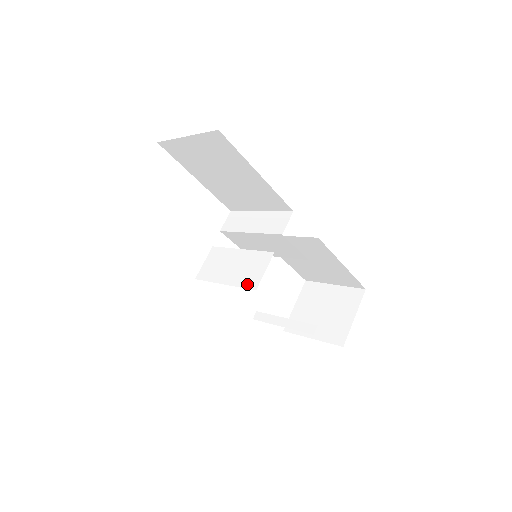
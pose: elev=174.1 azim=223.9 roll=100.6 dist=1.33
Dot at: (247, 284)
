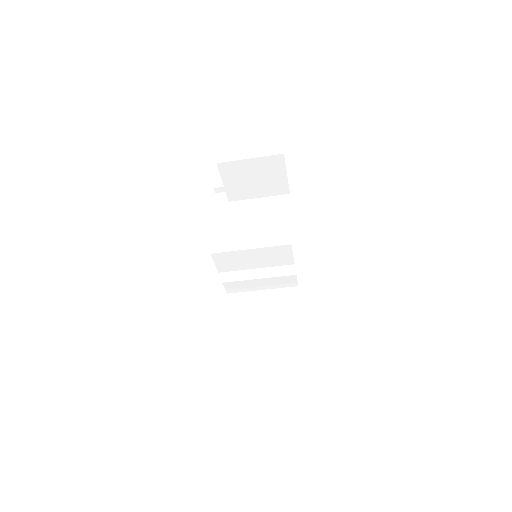
Dot at: occluded
